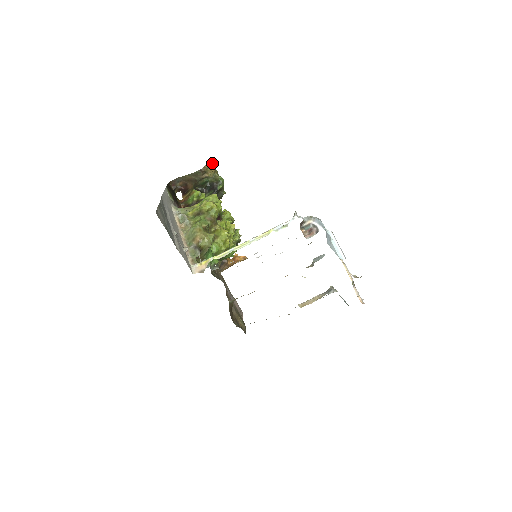
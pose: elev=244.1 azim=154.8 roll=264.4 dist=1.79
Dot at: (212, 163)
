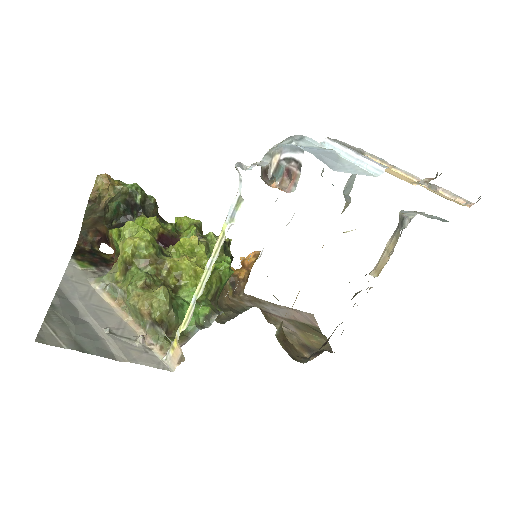
Dot at: (98, 178)
